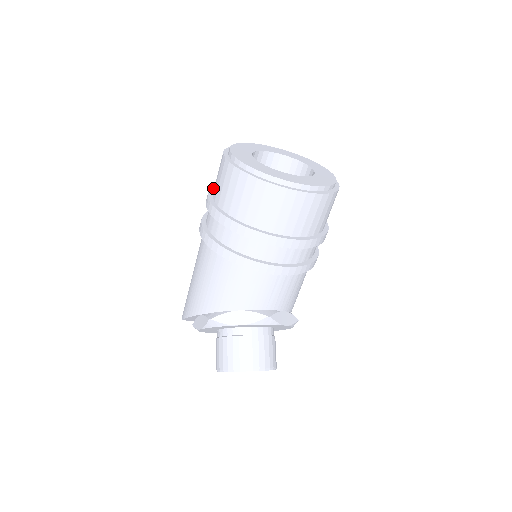
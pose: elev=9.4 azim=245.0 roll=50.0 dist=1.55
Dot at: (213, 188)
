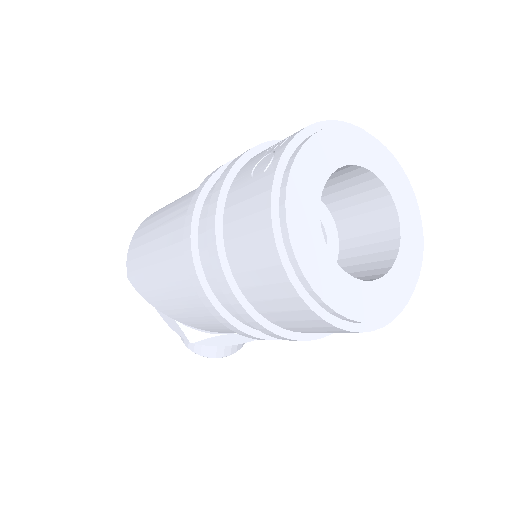
Dot at: (219, 212)
